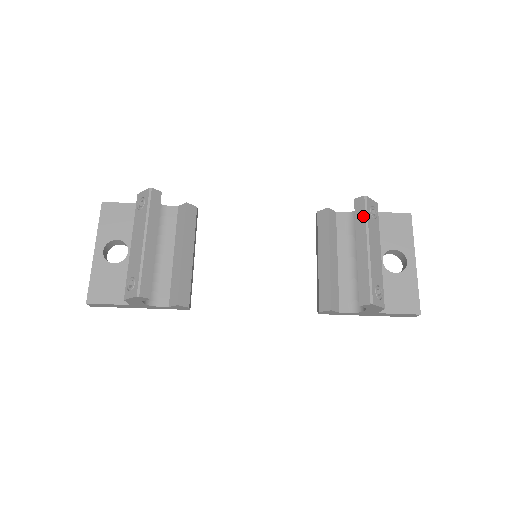
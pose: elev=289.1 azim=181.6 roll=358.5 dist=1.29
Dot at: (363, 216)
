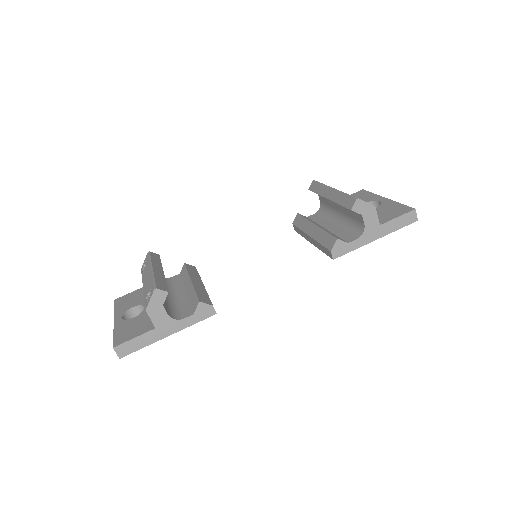
Dot at: (318, 186)
